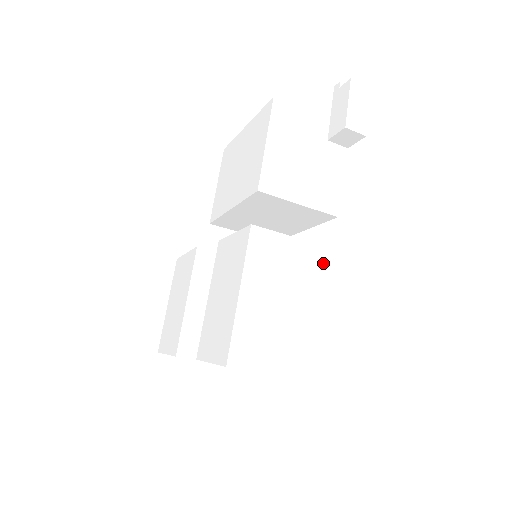
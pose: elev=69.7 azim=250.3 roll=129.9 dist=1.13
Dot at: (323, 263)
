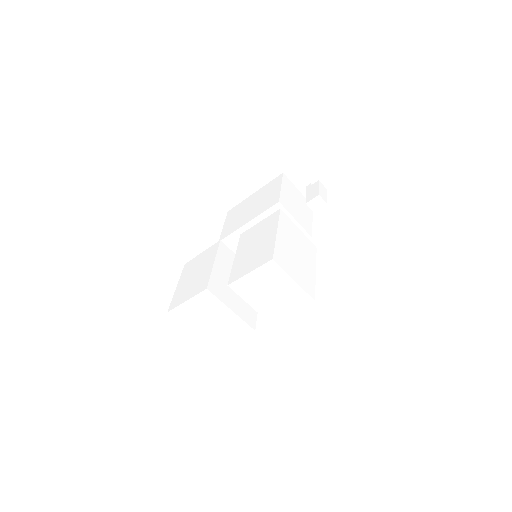
Dot at: (310, 247)
